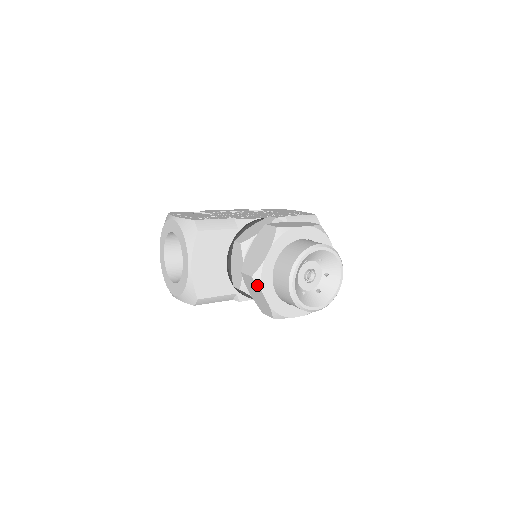
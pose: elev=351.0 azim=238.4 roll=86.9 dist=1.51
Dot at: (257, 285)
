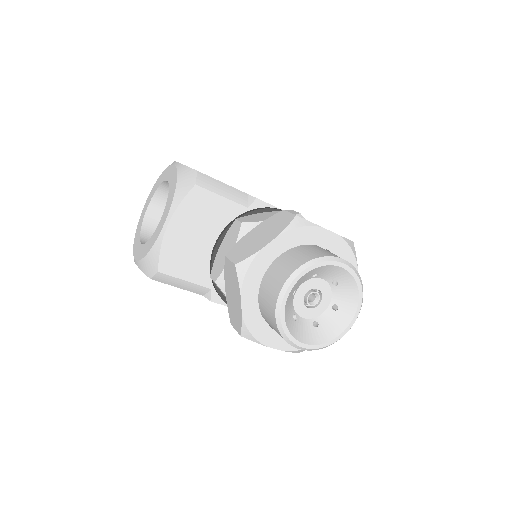
Dot at: (238, 279)
